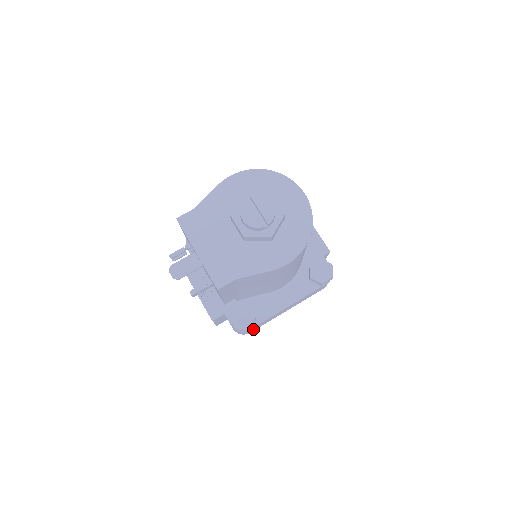
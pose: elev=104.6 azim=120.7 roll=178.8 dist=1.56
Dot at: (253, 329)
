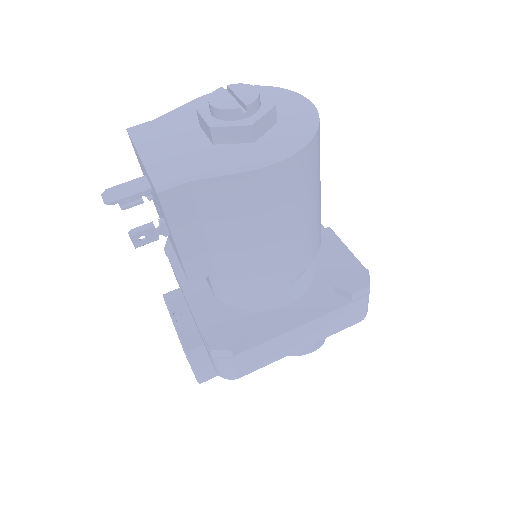
Dot at: (244, 366)
